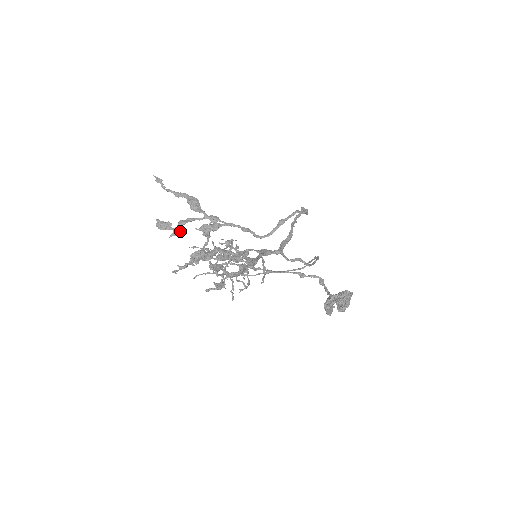
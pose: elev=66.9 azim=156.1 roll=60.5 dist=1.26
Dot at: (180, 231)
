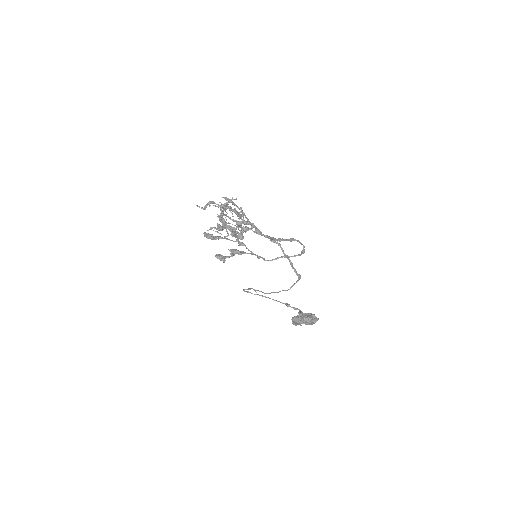
Dot at: (216, 237)
